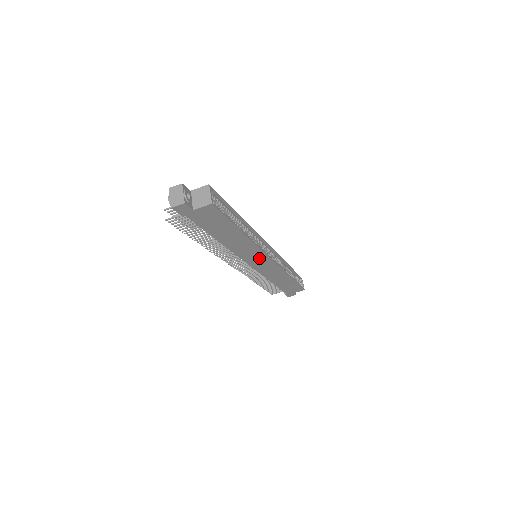
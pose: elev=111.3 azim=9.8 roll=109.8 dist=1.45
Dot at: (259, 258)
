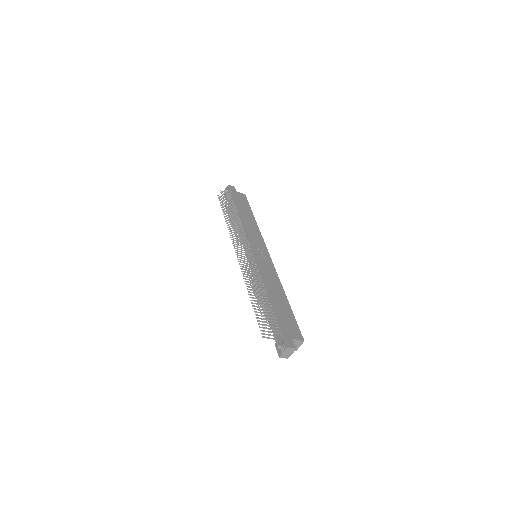
Dot at: occluded
